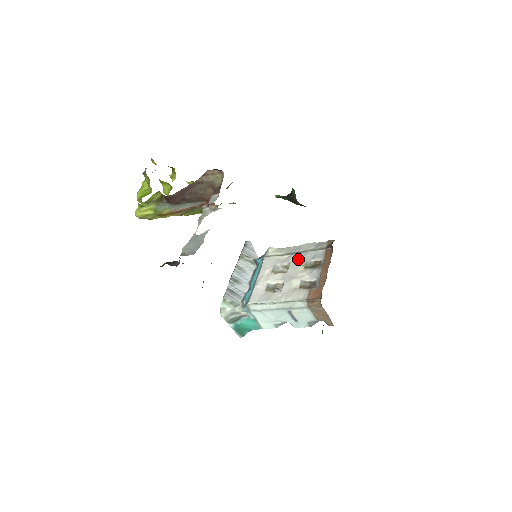
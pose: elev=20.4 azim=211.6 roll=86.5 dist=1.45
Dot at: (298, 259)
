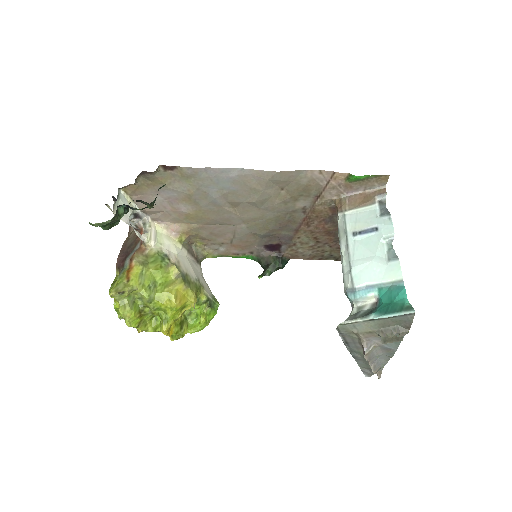
Dot at: occluded
